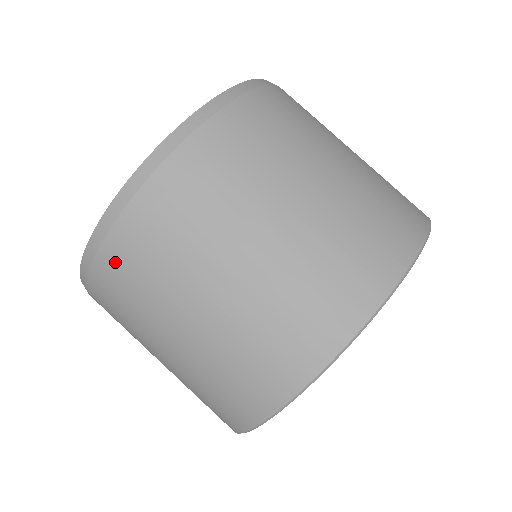
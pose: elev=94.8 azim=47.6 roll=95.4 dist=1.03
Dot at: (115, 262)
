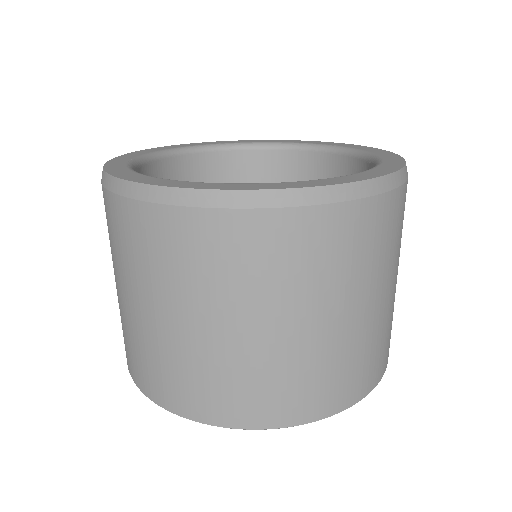
Dot at: occluded
